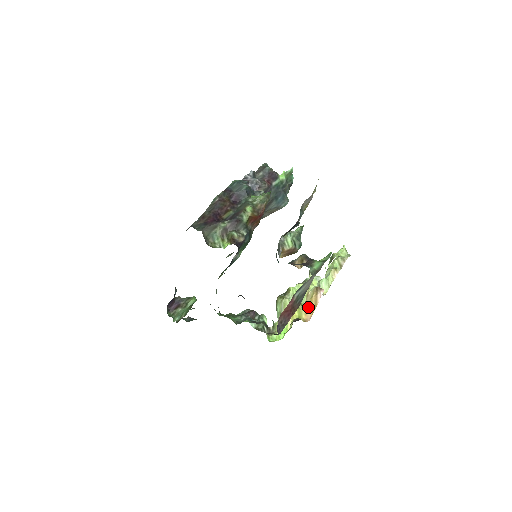
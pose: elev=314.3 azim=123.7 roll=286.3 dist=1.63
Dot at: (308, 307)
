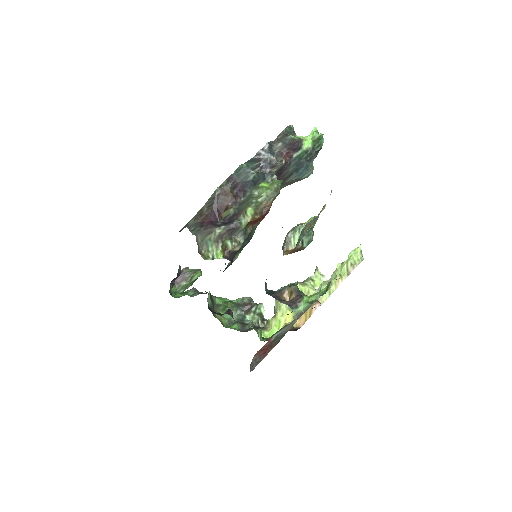
Dot at: (303, 314)
